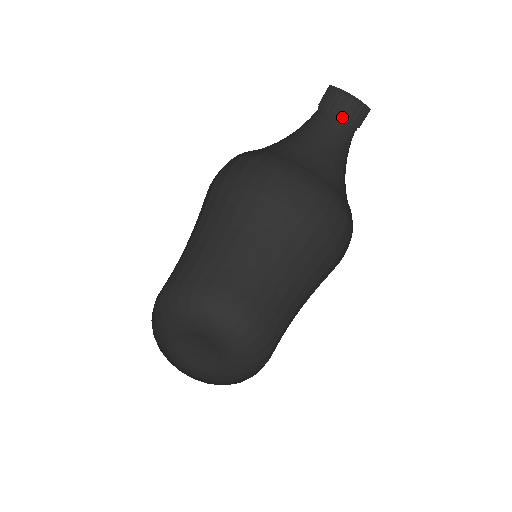
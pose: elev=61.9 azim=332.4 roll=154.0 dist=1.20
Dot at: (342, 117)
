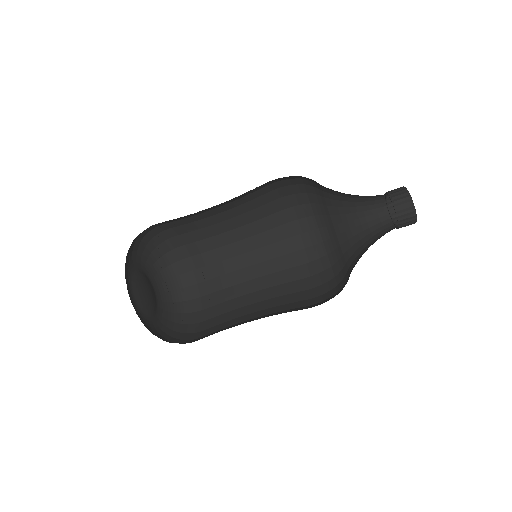
Dot at: (399, 210)
